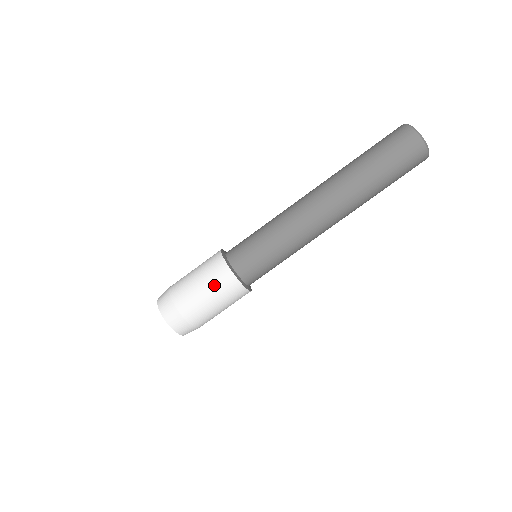
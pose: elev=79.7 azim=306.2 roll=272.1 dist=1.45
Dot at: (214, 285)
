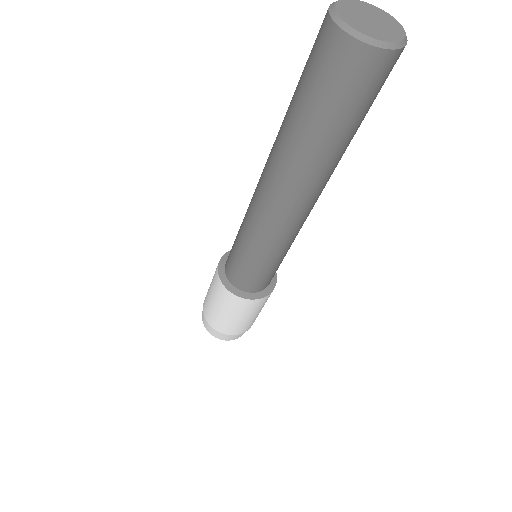
Dot at: (239, 312)
